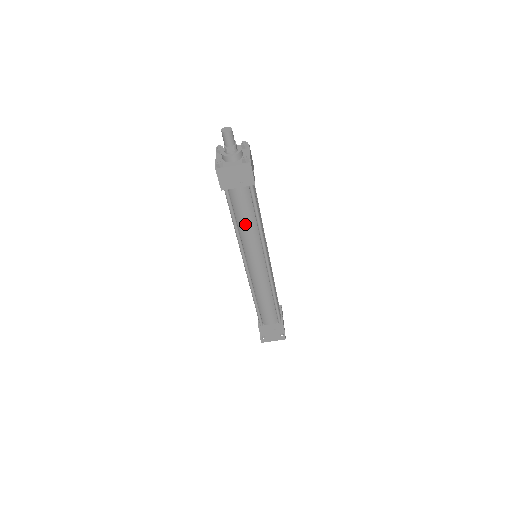
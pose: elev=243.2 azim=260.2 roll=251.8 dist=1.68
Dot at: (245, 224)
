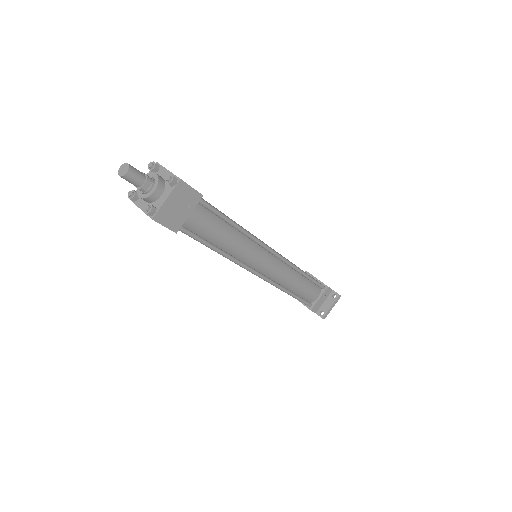
Dot at: (225, 240)
